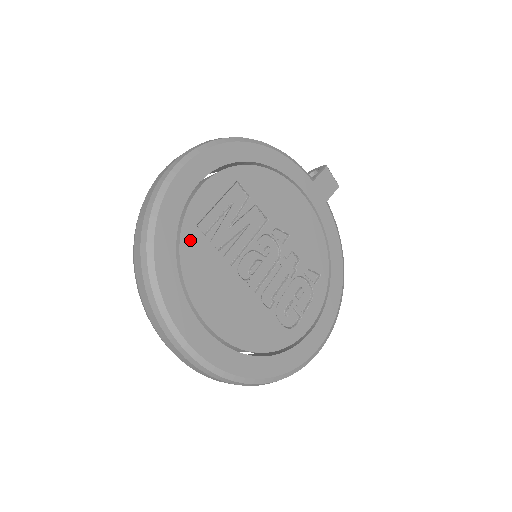
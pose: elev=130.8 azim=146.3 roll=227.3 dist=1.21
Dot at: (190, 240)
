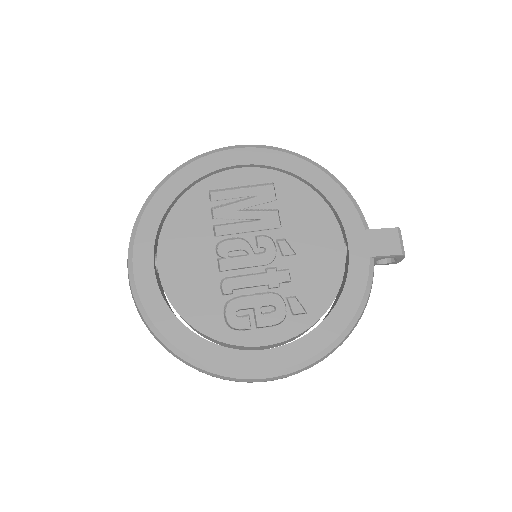
Dot at: (195, 196)
